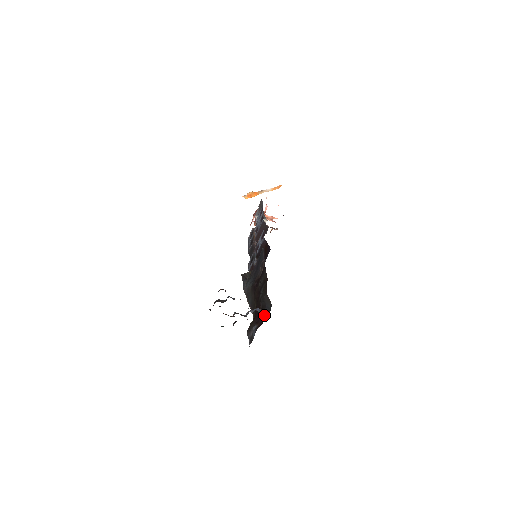
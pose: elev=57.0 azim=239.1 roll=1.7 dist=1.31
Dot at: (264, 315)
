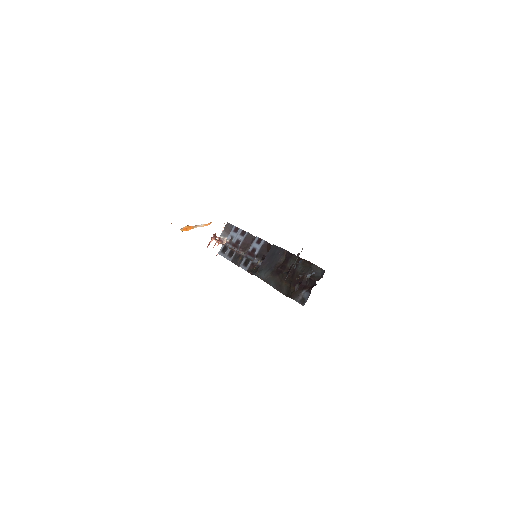
Dot at: (316, 278)
